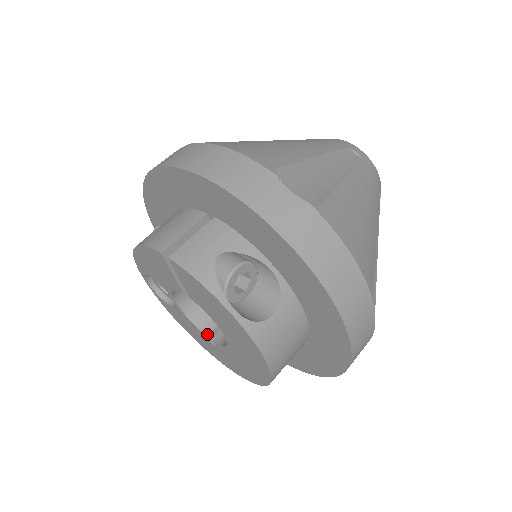
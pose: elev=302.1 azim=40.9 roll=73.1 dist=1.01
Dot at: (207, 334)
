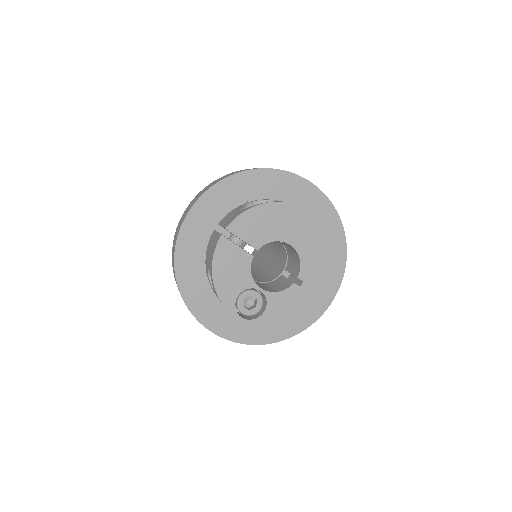
Dot at: (292, 283)
